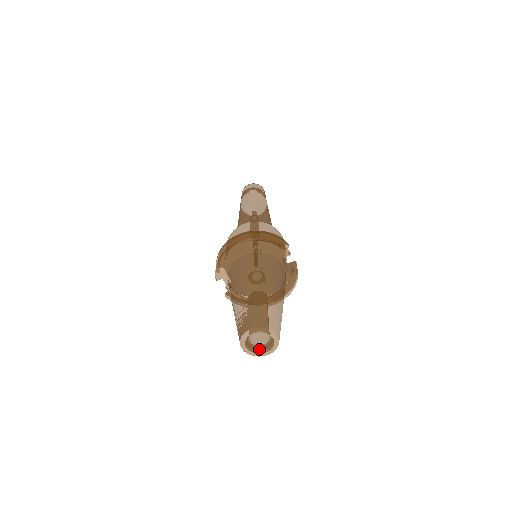
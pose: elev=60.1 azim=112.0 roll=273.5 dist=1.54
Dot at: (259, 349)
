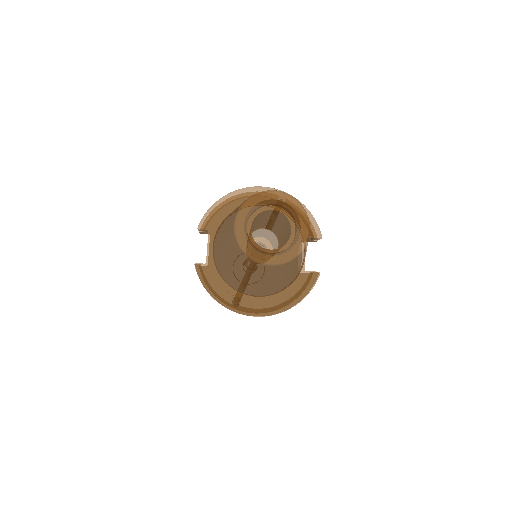
Dot at: (261, 250)
